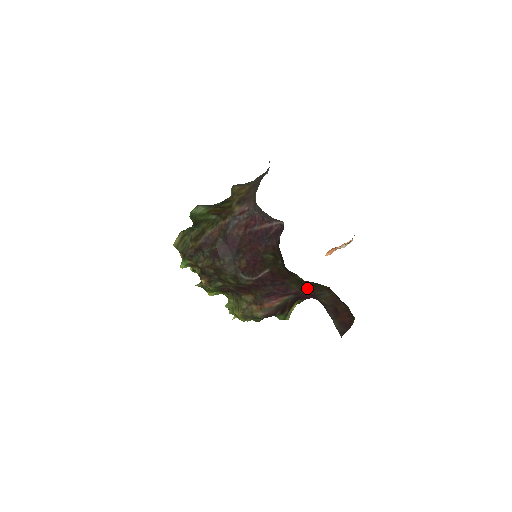
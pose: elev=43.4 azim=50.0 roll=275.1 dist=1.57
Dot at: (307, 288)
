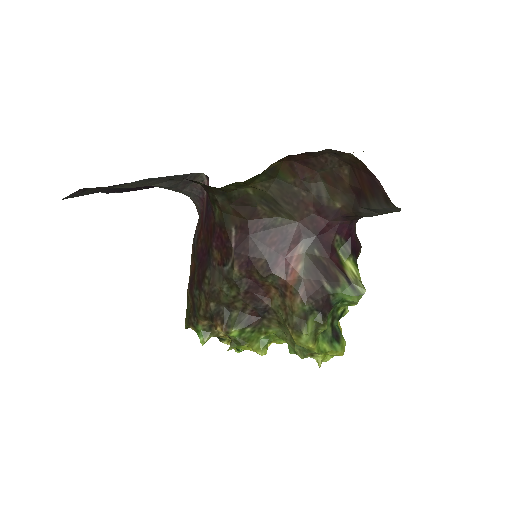
Dot at: (293, 204)
